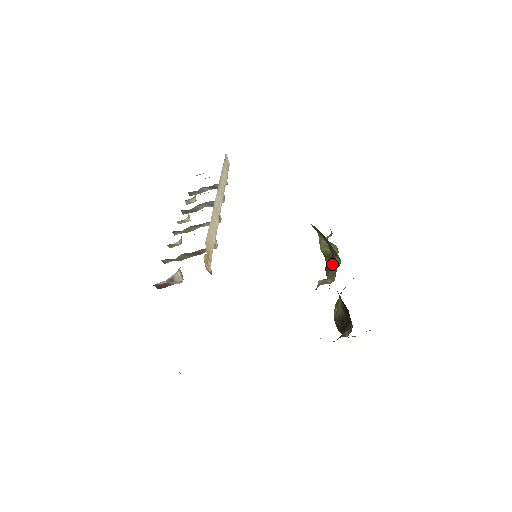
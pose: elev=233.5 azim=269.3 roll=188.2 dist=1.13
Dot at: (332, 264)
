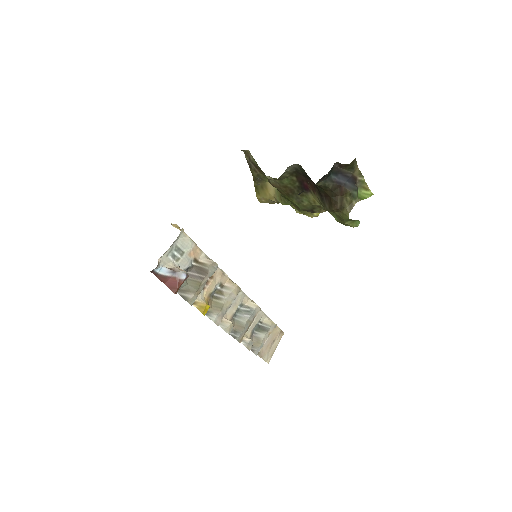
Dot at: (261, 170)
